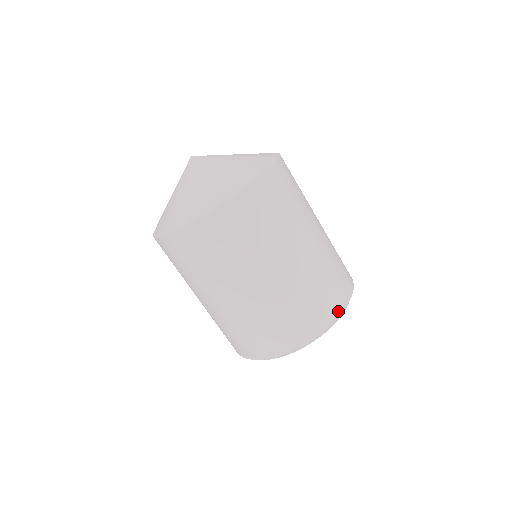
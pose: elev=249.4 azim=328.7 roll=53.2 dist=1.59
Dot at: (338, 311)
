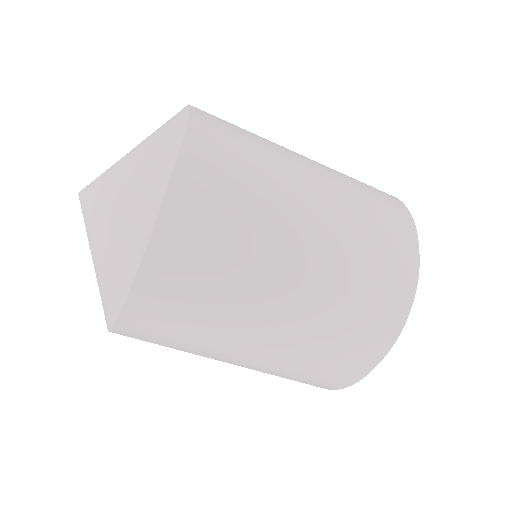
Dot at: (405, 212)
